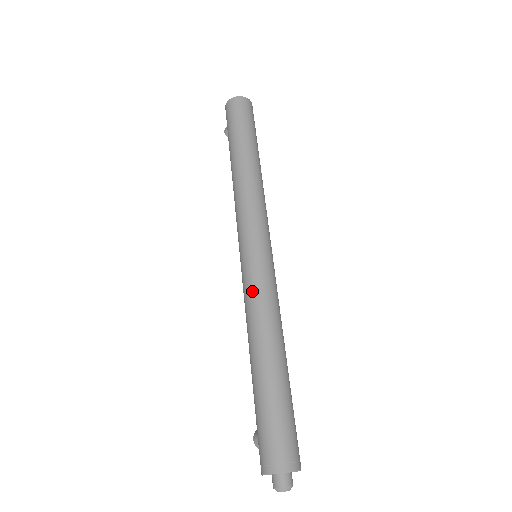
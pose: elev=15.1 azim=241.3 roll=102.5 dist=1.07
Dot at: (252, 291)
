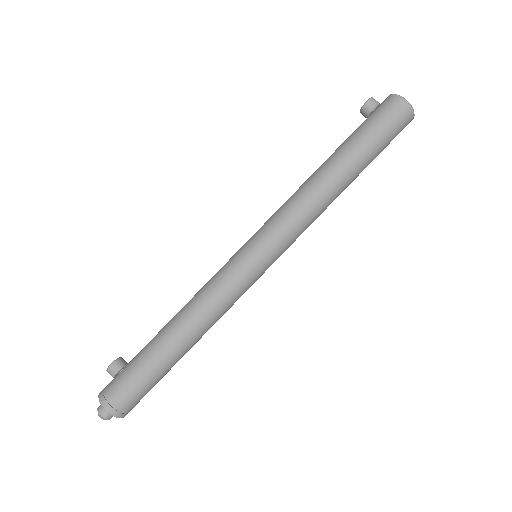
Dot at: (229, 295)
